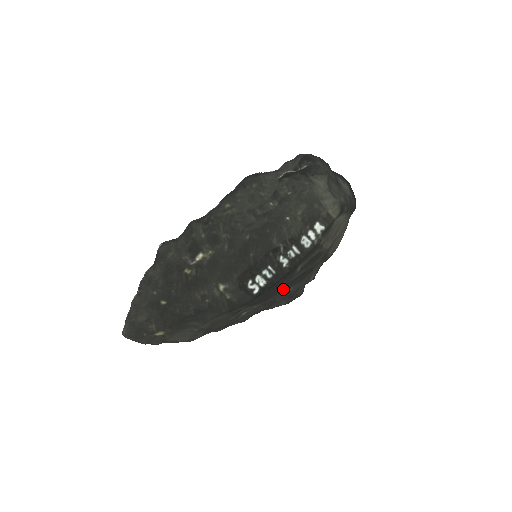
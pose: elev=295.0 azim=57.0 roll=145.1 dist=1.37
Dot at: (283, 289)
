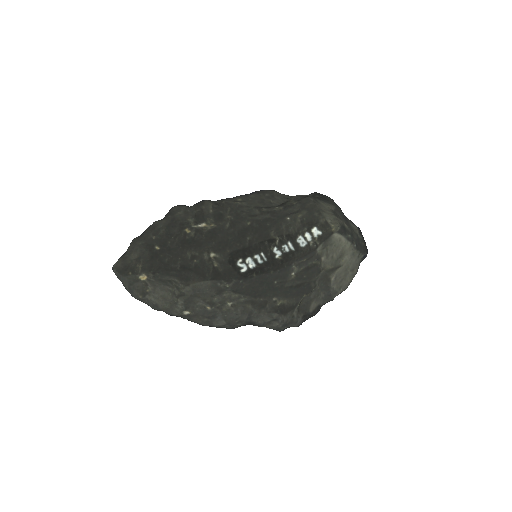
Dot at: (275, 295)
